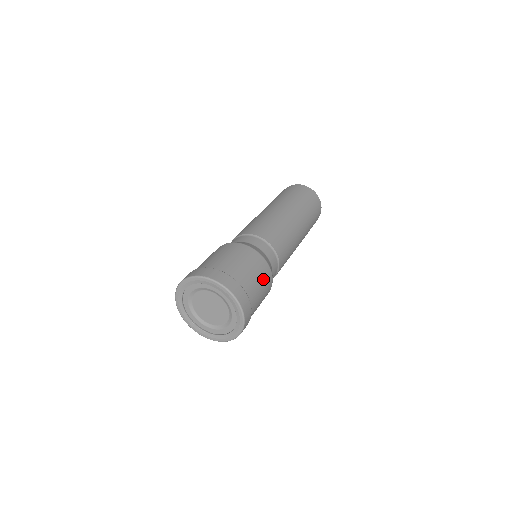
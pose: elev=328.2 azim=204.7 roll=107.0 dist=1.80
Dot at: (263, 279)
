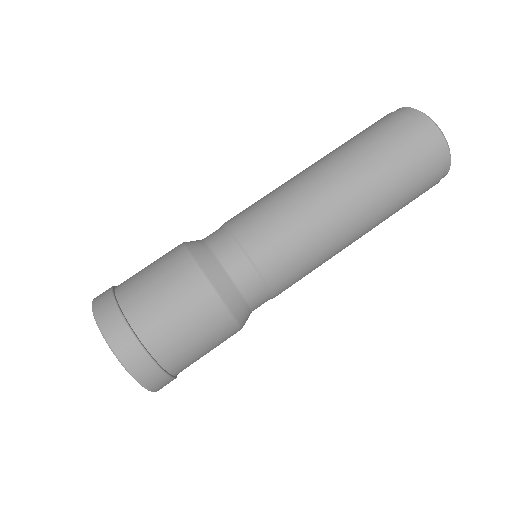
Dot at: occluded
